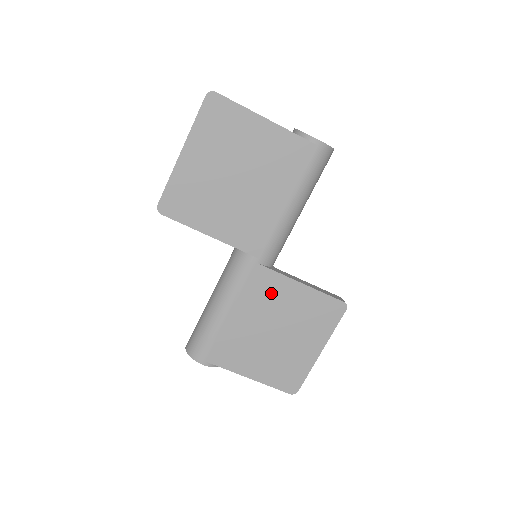
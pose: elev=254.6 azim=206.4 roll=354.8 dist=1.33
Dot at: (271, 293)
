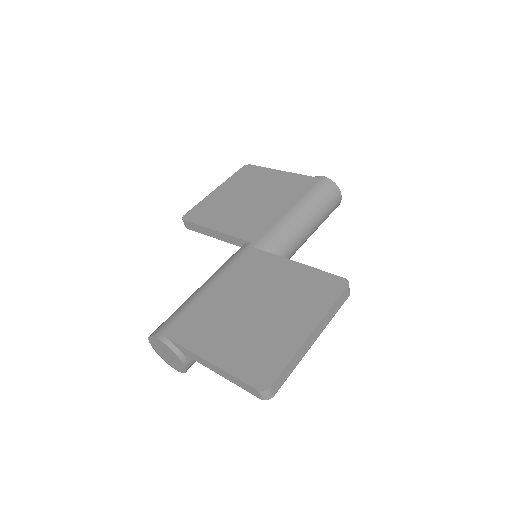
Dot at: (260, 270)
